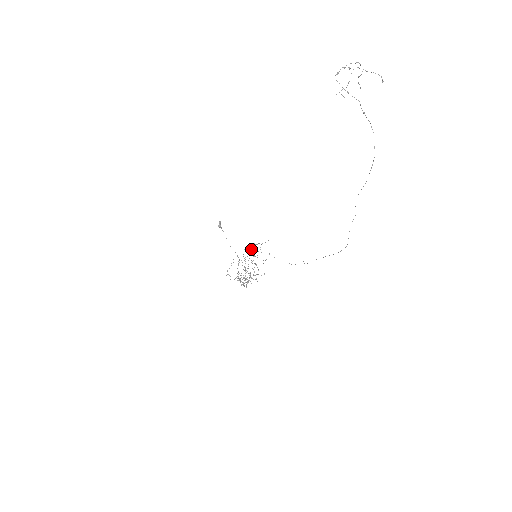
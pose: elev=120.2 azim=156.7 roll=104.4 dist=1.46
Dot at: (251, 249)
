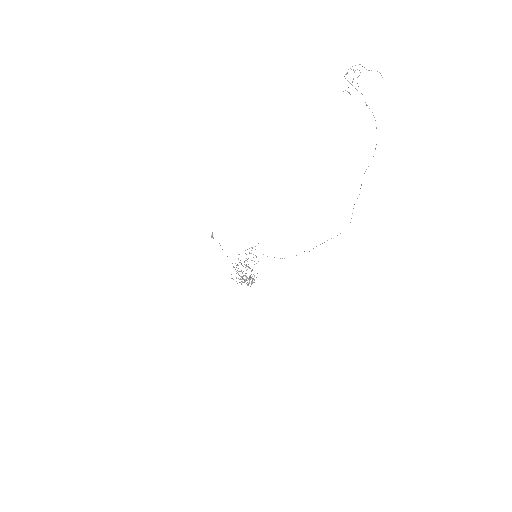
Dot at: occluded
